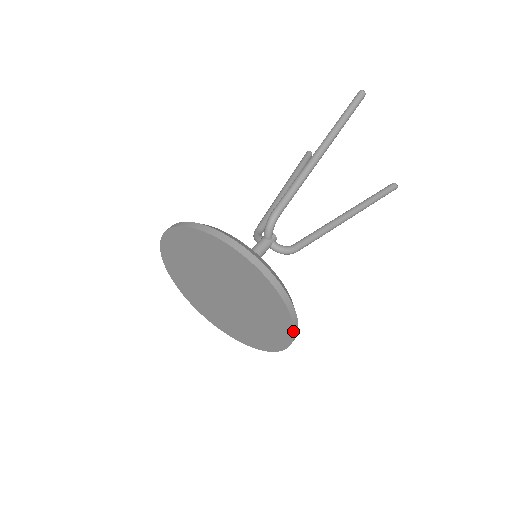
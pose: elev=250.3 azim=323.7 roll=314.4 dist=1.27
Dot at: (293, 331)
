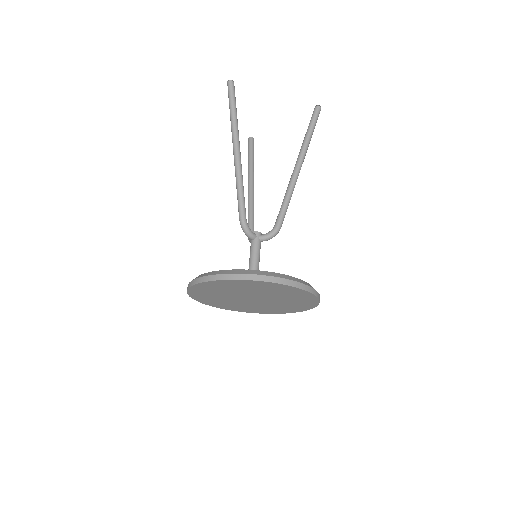
Dot at: (304, 291)
